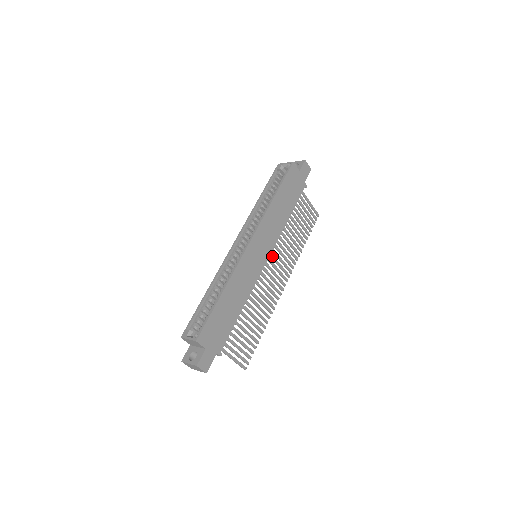
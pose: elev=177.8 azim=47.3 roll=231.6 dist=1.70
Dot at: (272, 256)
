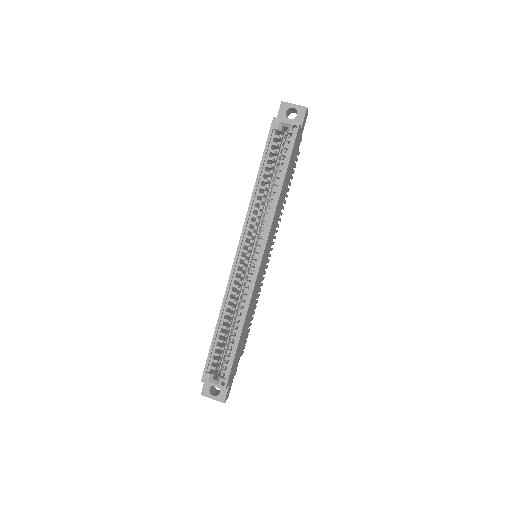
Dot at: occluded
